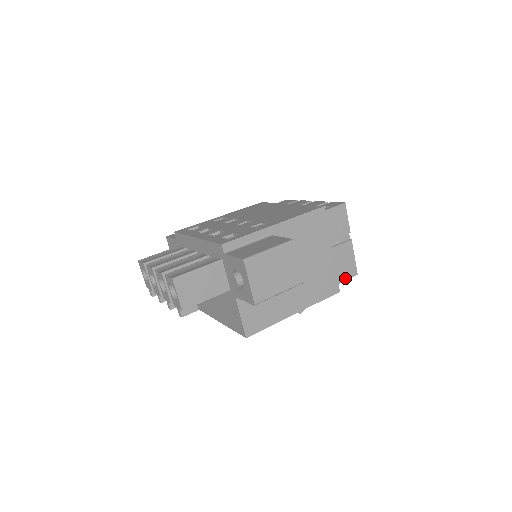
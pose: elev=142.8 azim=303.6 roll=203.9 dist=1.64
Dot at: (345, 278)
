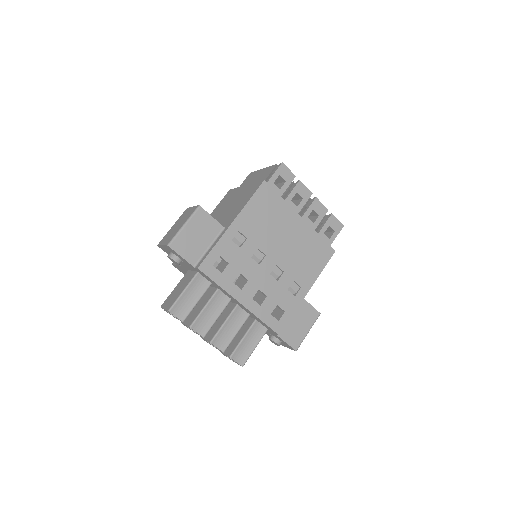
Dot at: occluded
